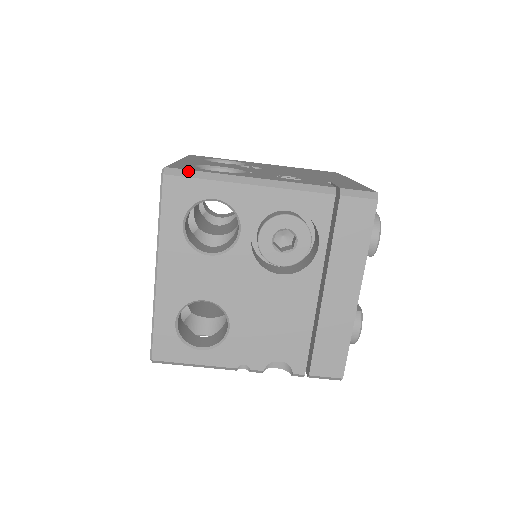
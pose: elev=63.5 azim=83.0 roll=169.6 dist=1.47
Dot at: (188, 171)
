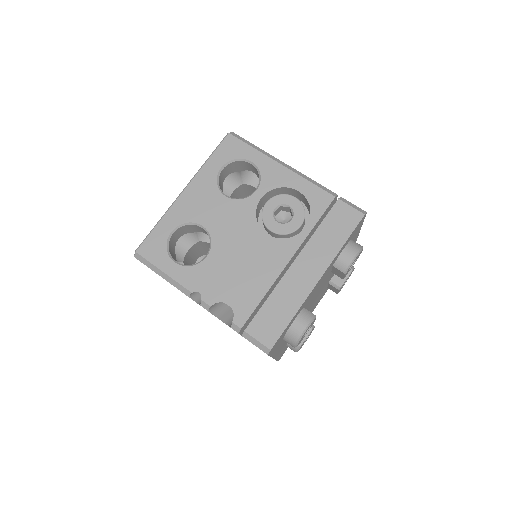
Dot at: (245, 140)
